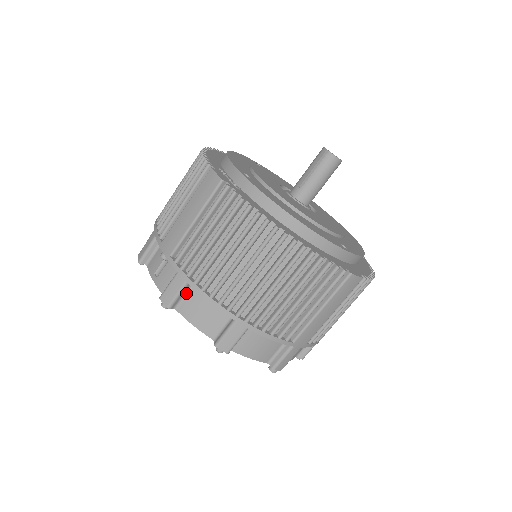
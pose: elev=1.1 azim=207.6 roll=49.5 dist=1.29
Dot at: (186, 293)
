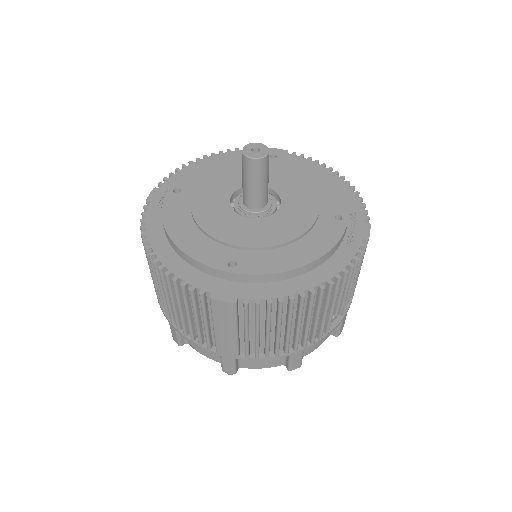
Dot at: occluded
